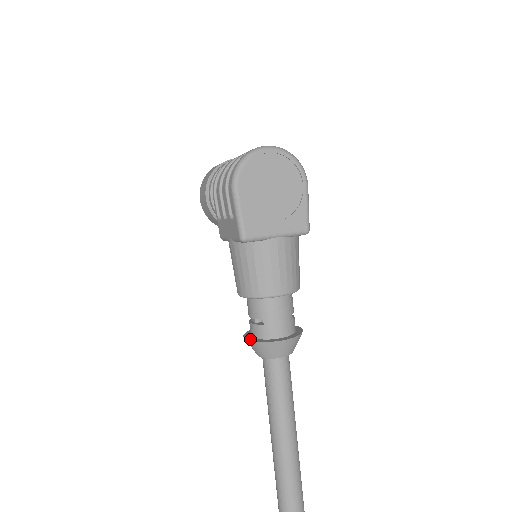
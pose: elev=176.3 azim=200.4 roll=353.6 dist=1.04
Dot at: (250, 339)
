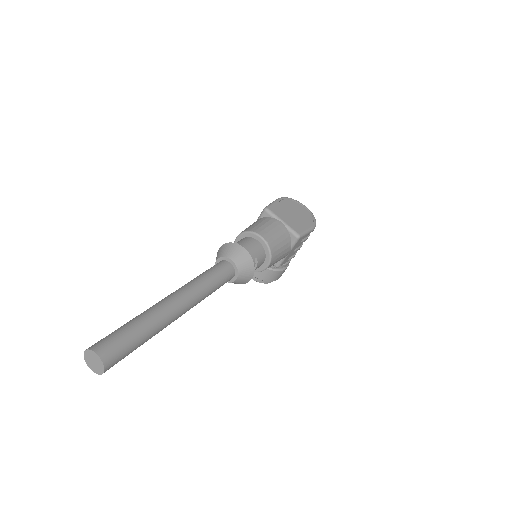
Dot at: (222, 247)
